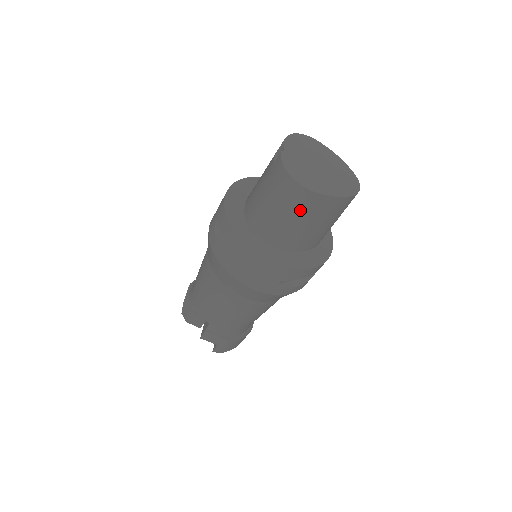
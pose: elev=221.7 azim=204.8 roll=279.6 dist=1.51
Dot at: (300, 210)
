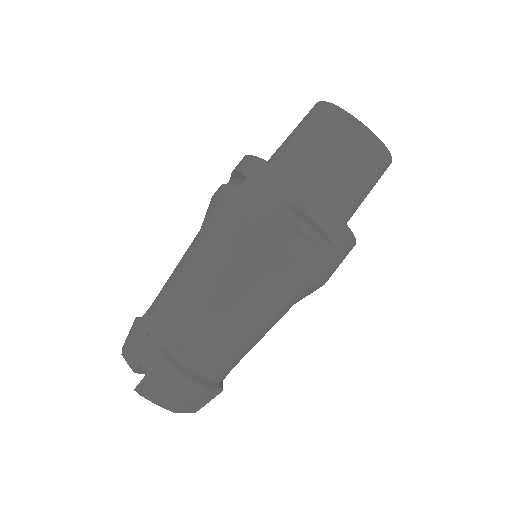
Dot at: (323, 129)
